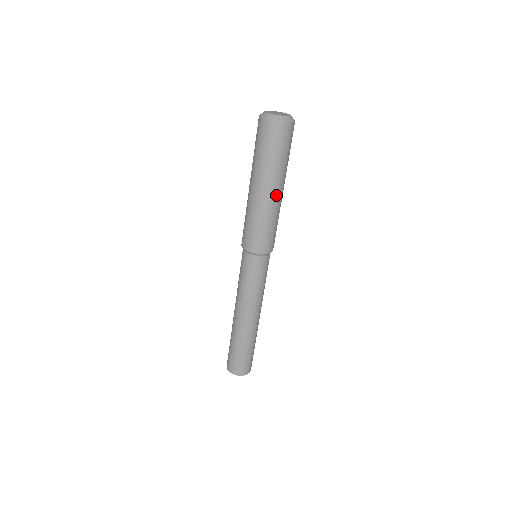
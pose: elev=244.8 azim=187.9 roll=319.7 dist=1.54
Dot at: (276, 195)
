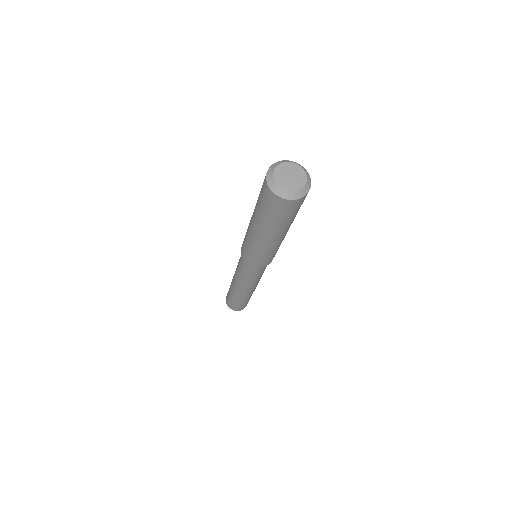
Dot at: (284, 235)
